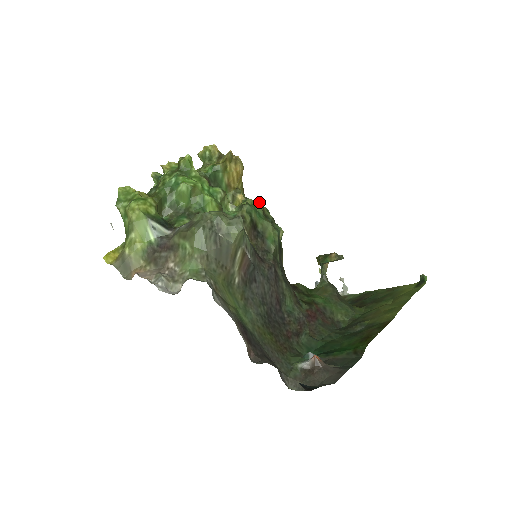
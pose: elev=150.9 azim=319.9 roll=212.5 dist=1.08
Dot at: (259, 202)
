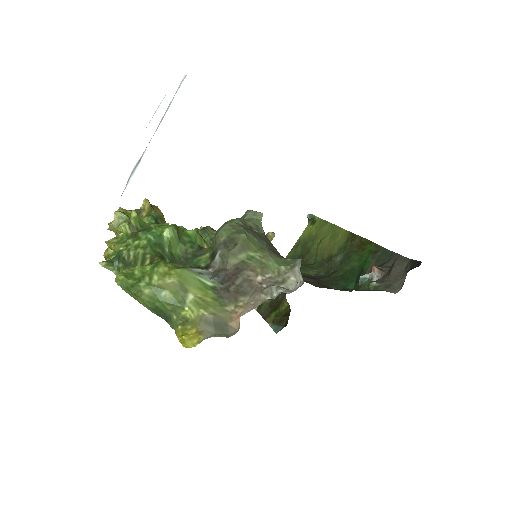
Dot at: (200, 228)
